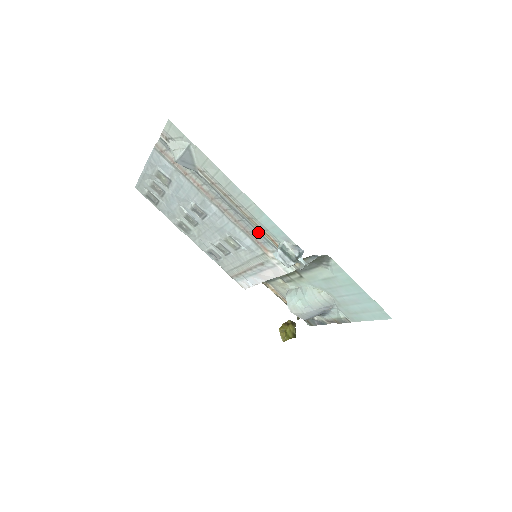
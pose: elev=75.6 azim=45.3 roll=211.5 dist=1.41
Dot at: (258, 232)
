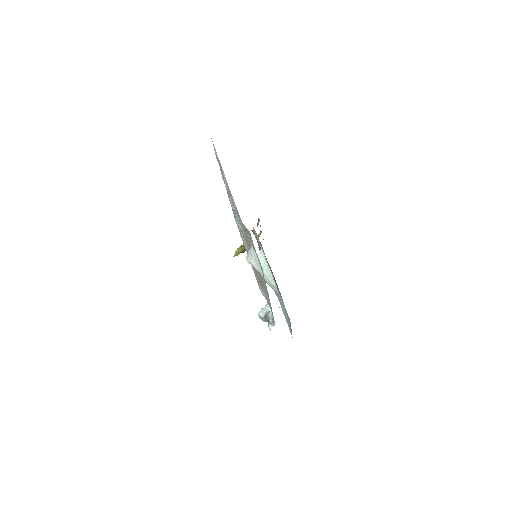
Dot at: occluded
